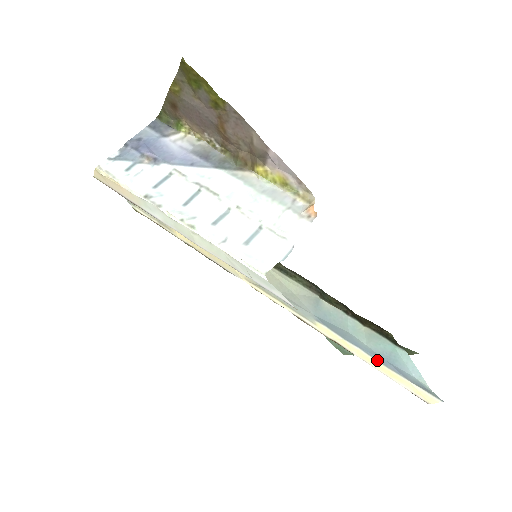
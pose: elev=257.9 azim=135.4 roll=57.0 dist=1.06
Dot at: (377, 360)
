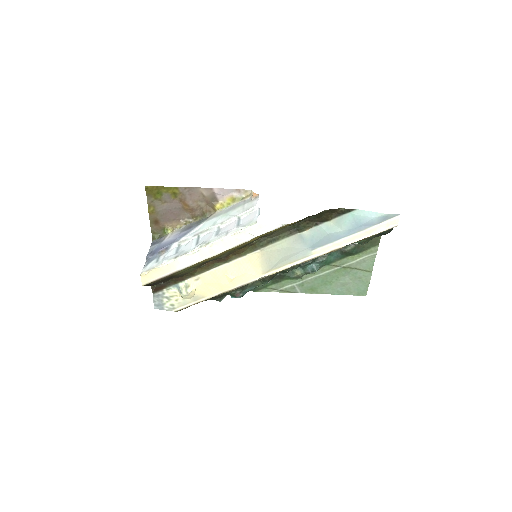
Dot at: (355, 233)
